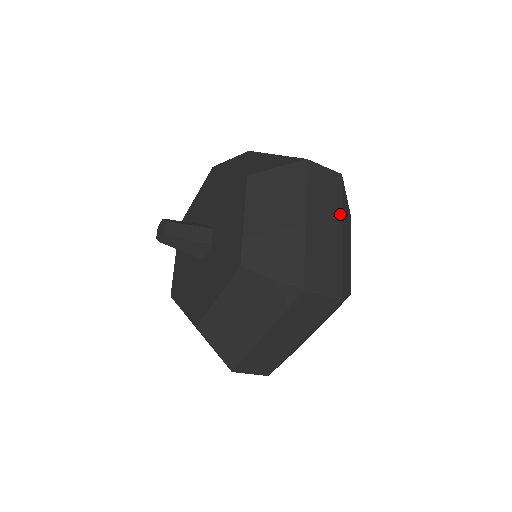
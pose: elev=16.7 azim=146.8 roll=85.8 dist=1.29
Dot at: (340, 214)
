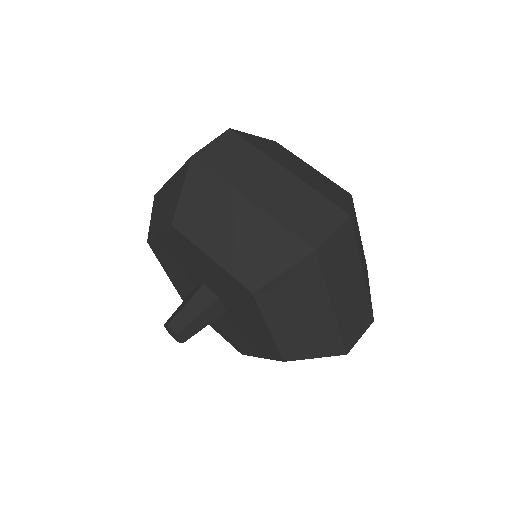
Dot at: (358, 259)
